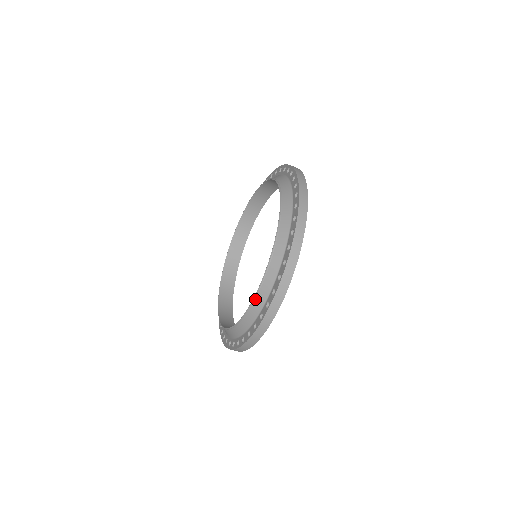
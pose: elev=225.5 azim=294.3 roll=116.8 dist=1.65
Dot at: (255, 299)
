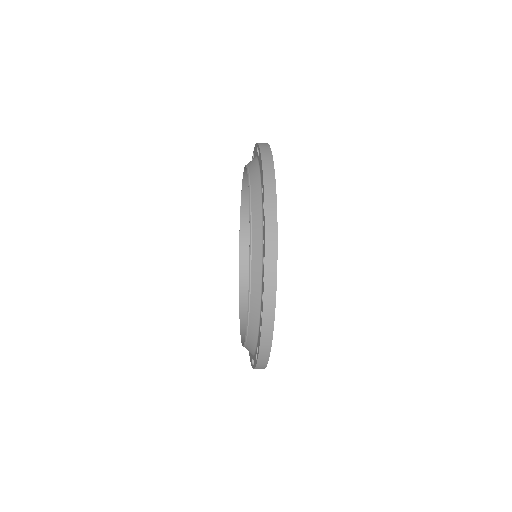
Dot at: (246, 343)
